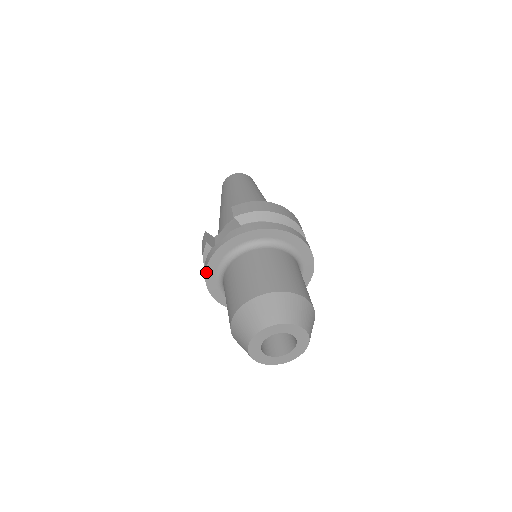
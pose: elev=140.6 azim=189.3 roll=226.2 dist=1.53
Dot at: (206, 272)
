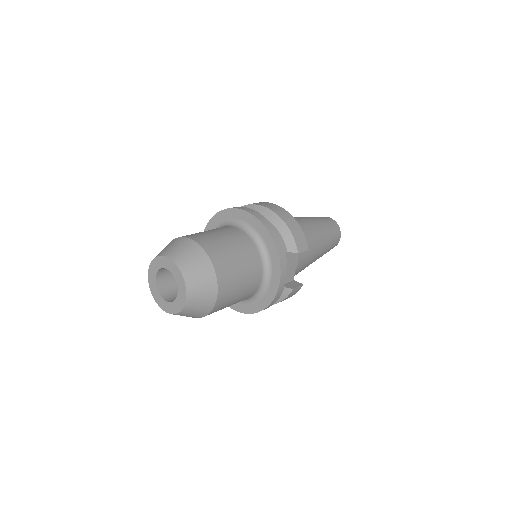
Dot at: occluded
